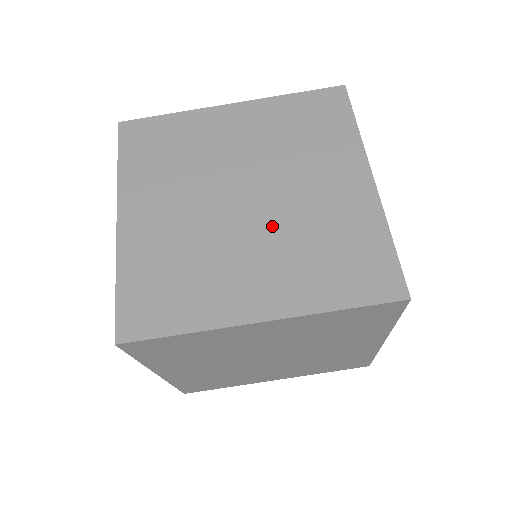
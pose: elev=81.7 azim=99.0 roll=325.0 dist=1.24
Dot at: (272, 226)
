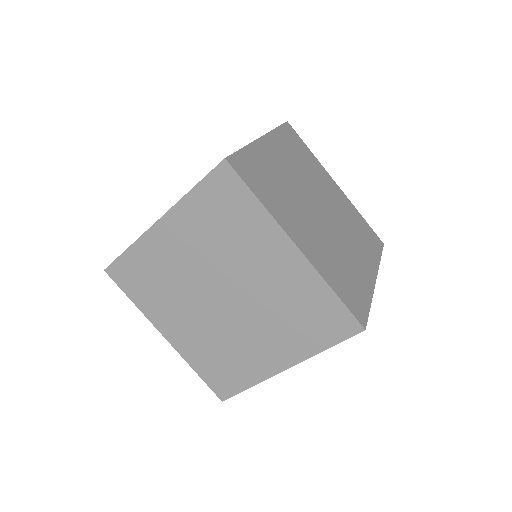
Dot at: (253, 311)
